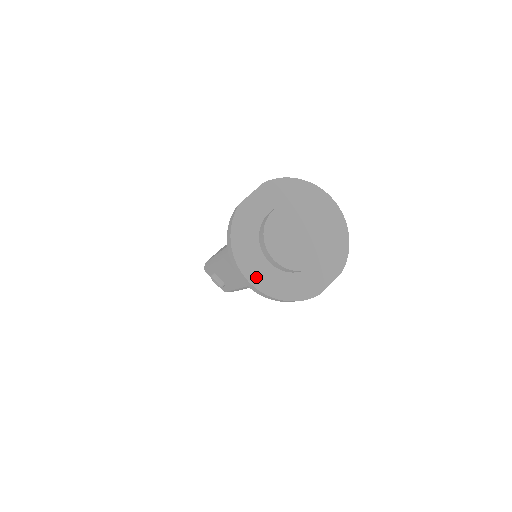
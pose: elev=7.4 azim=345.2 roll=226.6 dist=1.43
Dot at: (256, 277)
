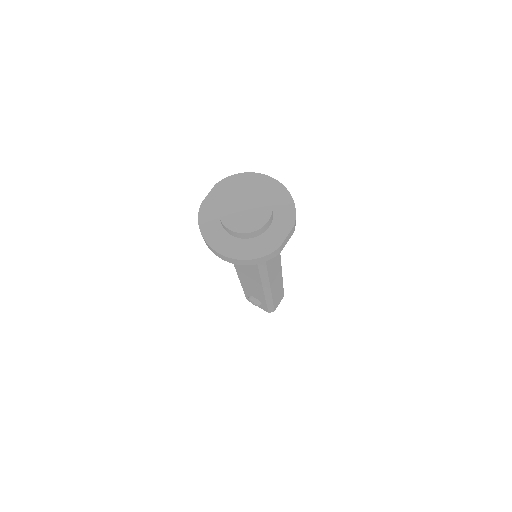
Dot at: (225, 249)
